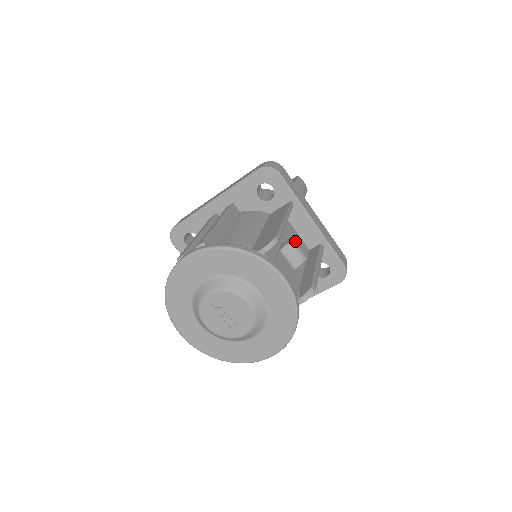
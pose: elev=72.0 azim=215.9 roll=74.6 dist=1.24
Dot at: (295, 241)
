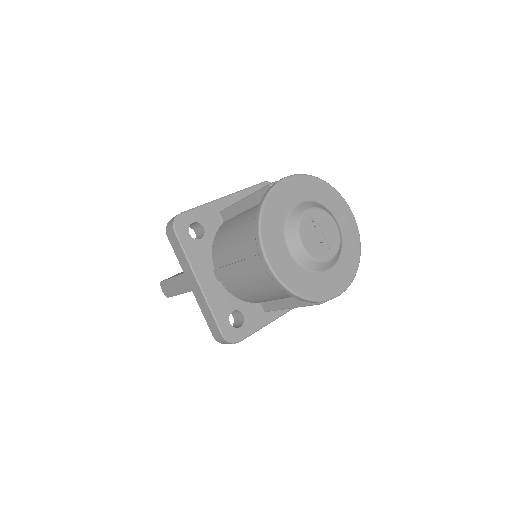
Dot at: occluded
